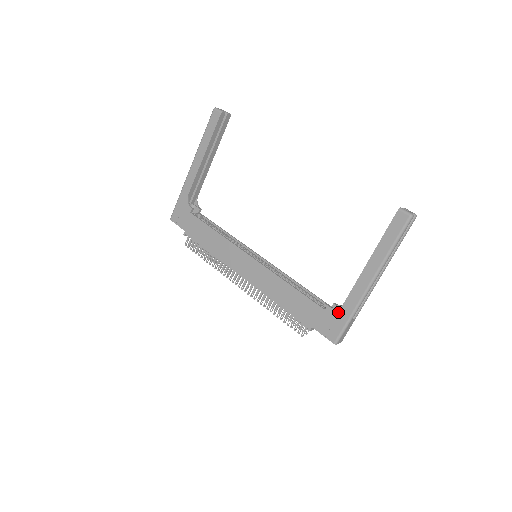
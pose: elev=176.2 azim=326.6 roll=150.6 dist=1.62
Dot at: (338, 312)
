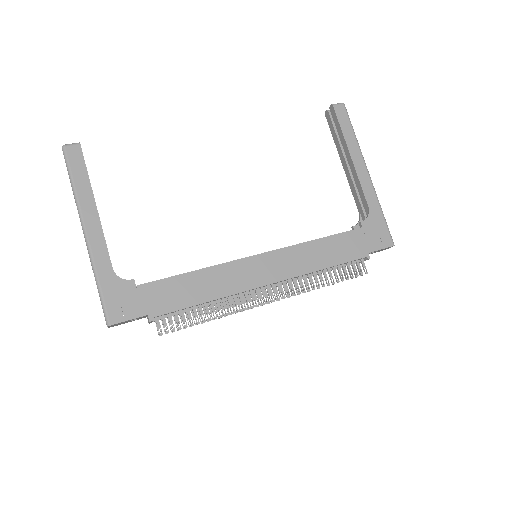
Dot at: (372, 218)
